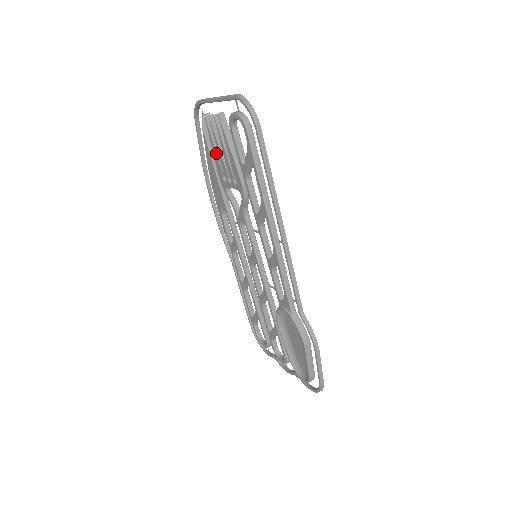
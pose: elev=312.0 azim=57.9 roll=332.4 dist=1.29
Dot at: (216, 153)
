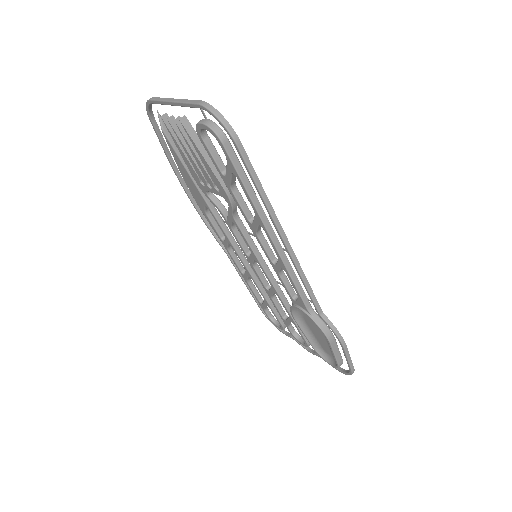
Dot at: (186, 157)
